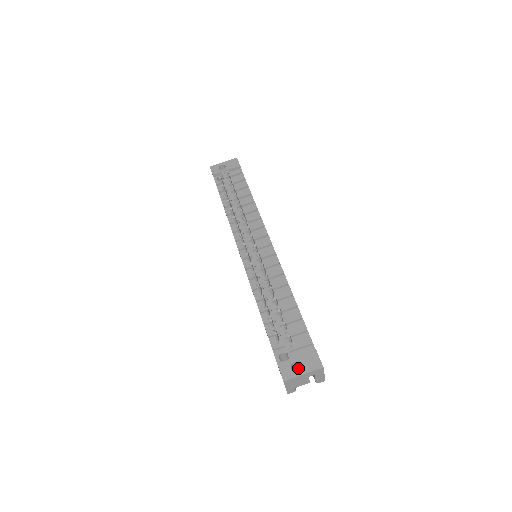
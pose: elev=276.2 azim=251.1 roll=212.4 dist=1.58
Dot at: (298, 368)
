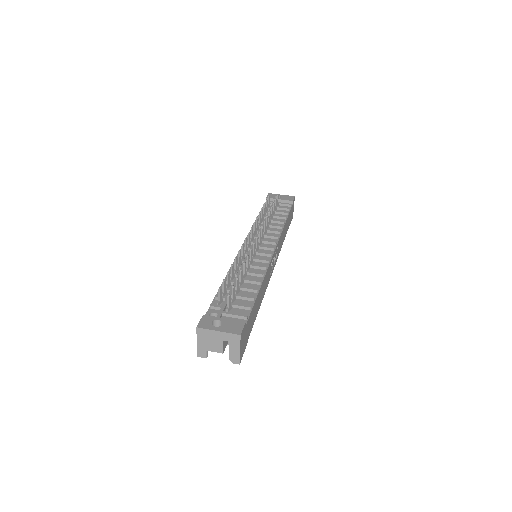
Dot at: occluded
